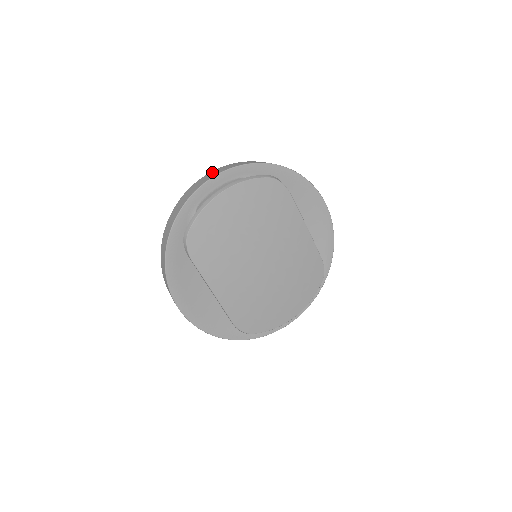
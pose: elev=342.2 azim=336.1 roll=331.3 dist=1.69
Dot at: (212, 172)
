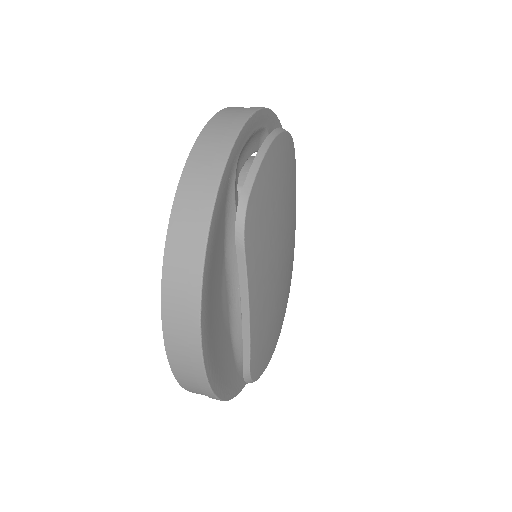
Dot at: (229, 109)
